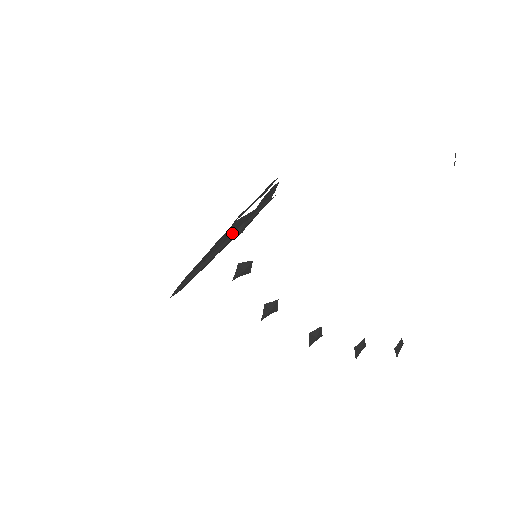
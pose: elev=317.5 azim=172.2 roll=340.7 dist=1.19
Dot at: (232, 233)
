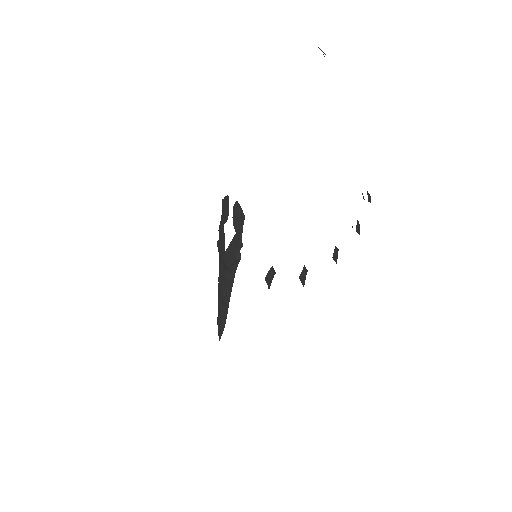
Dot at: (233, 264)
